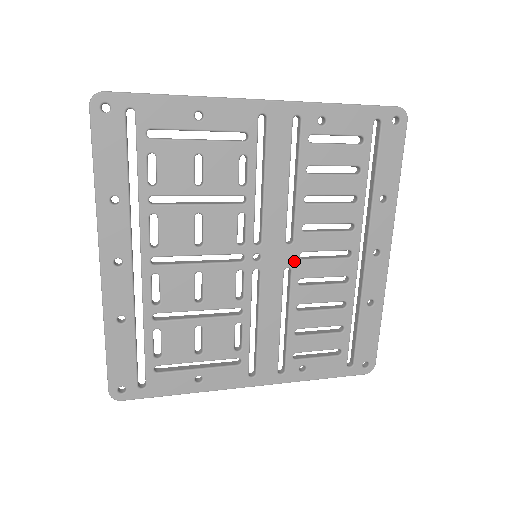
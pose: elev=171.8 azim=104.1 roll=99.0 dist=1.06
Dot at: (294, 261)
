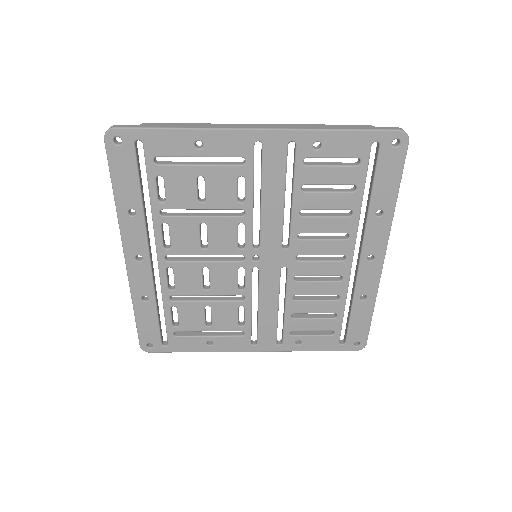
Dot at: (290, 262)
